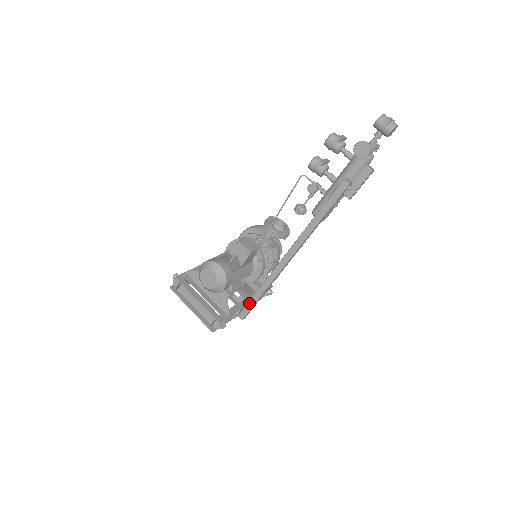
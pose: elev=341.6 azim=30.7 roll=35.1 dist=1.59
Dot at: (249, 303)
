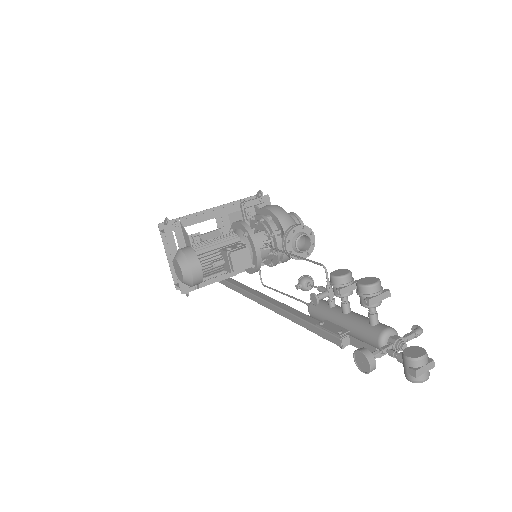
Dot at: (228, 283)
